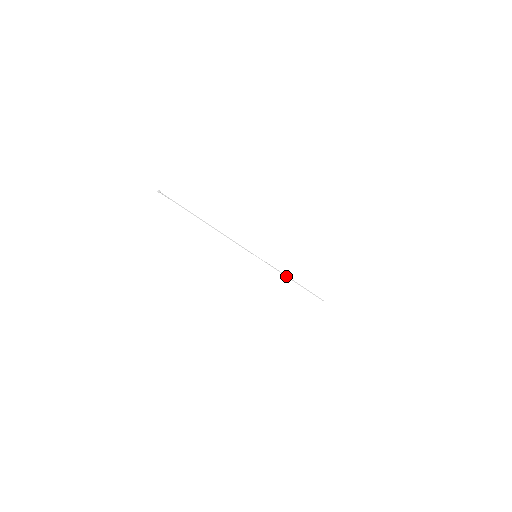
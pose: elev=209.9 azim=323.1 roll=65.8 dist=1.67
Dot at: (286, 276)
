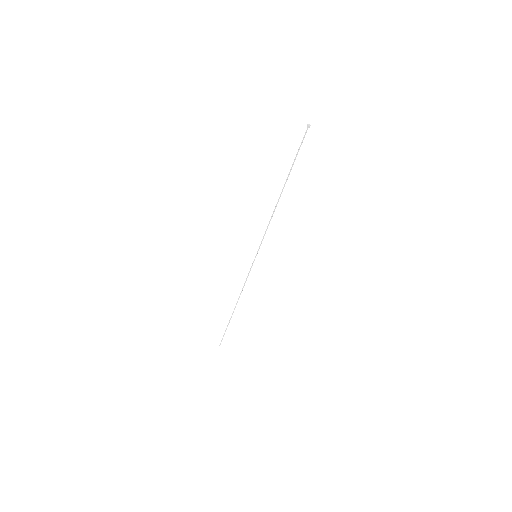
Dot at: occluded
